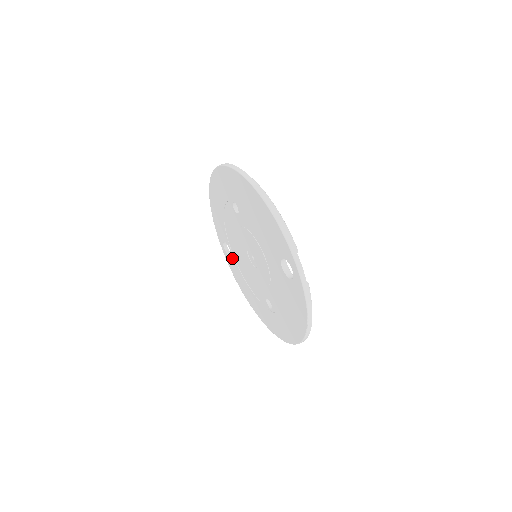
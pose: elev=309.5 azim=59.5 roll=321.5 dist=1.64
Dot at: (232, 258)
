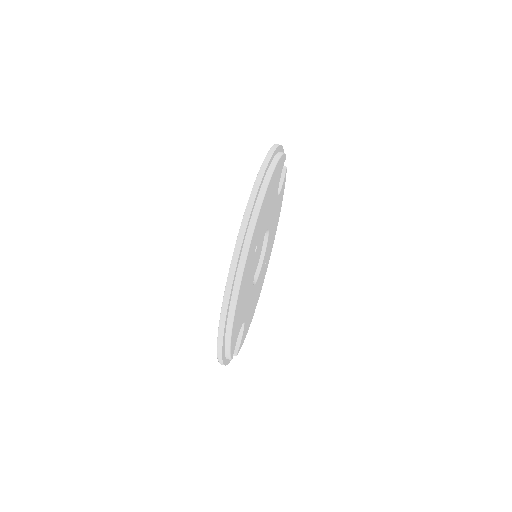
Dot at: occluded
